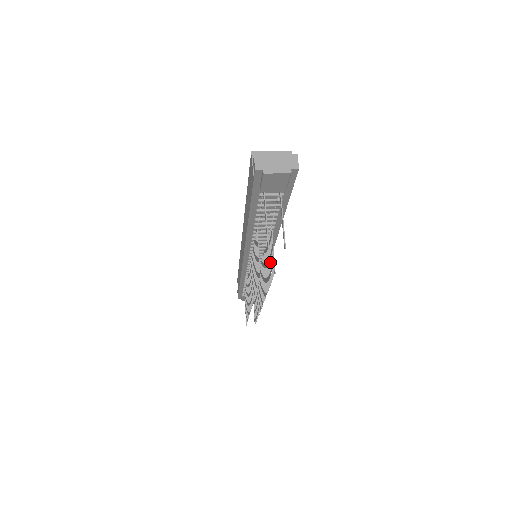
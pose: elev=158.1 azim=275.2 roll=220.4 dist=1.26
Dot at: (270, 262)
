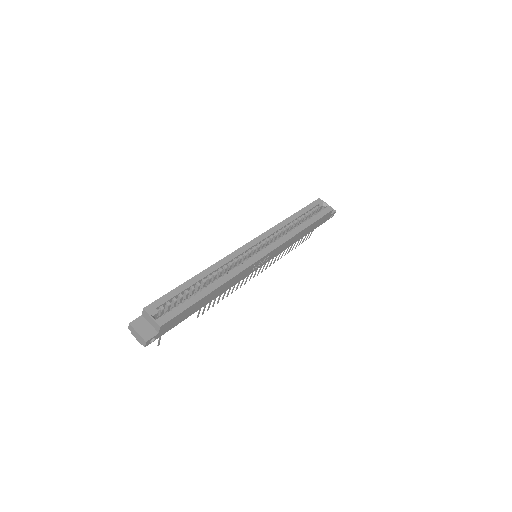
Dot at: (214, 299)
